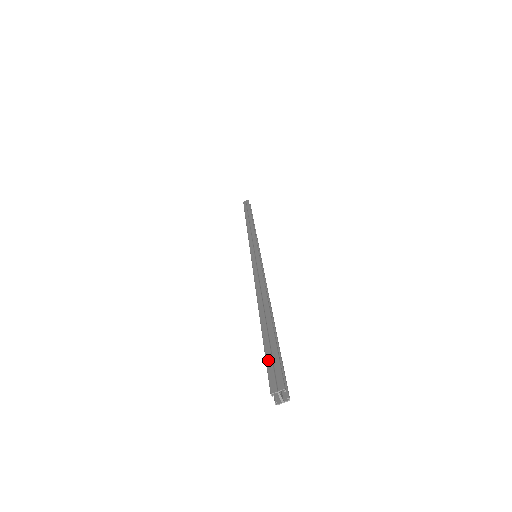
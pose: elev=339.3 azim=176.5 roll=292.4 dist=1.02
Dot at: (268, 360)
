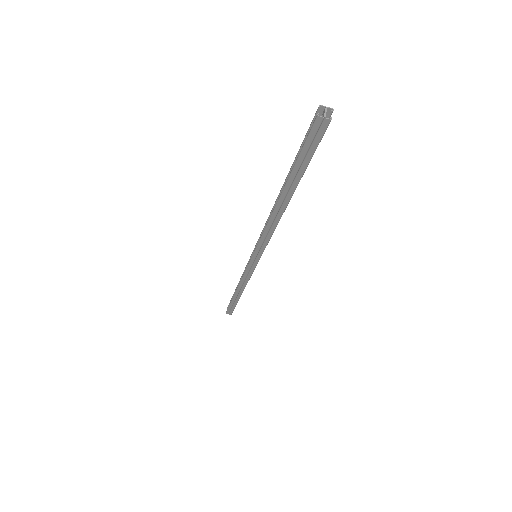
Dot at: occluded
